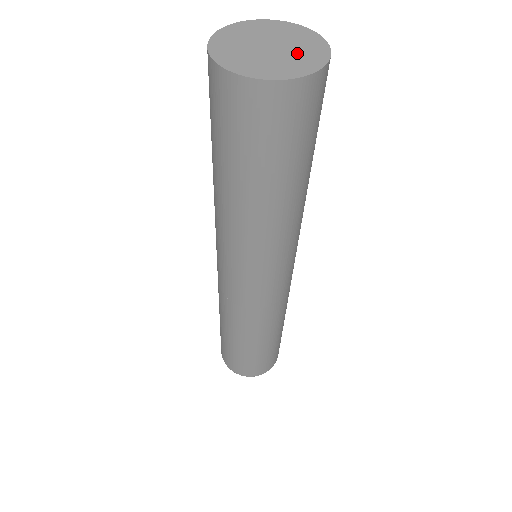
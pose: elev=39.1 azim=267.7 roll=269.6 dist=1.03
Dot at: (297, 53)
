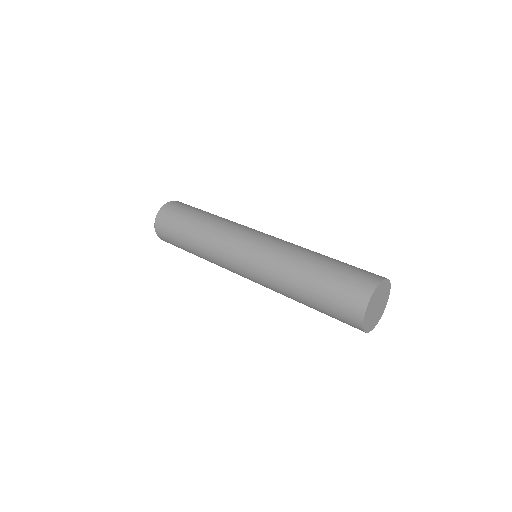
Dot at: (380, 311)
